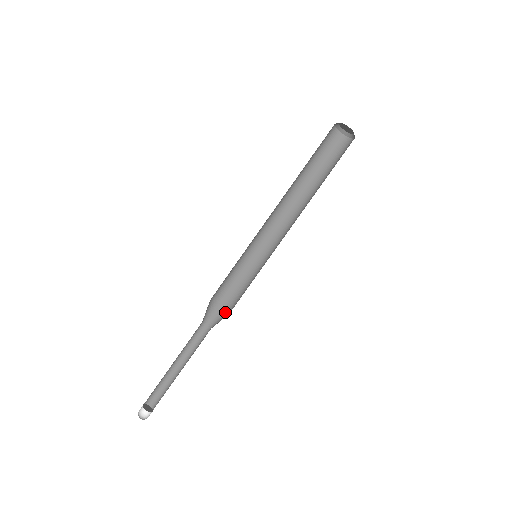
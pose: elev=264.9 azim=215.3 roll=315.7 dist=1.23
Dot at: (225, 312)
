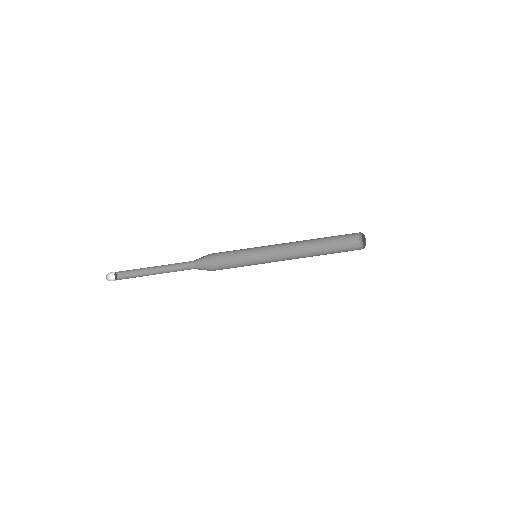
Dot at: (209, 266)
